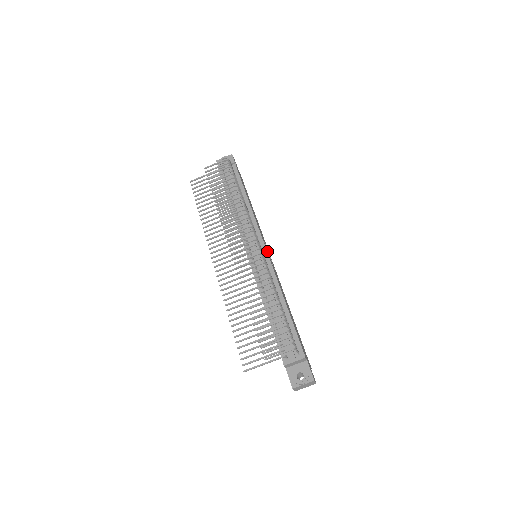
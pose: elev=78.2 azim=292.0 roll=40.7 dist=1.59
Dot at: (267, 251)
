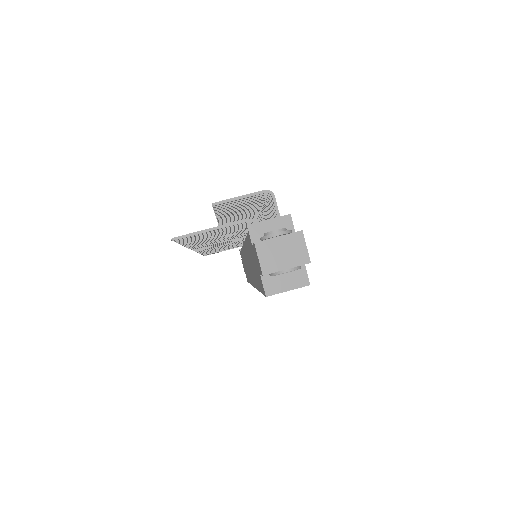
Dot at: occluded
